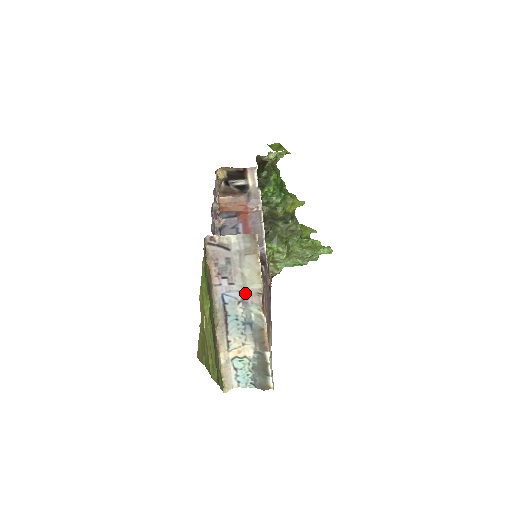
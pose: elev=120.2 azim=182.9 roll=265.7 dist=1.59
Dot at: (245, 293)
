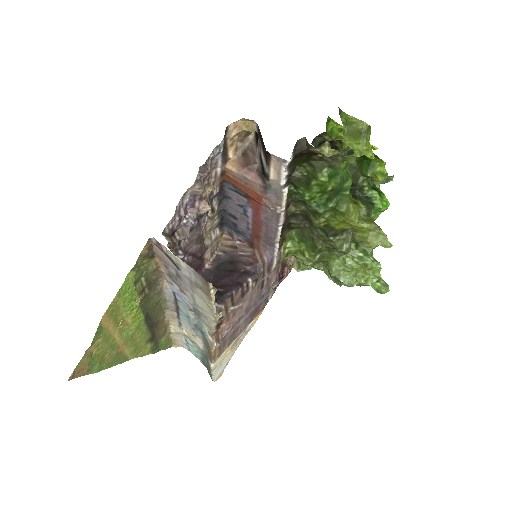
Dot at: (197, 310)
